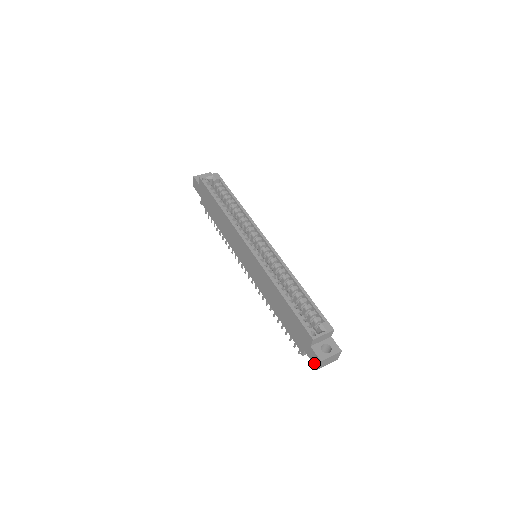
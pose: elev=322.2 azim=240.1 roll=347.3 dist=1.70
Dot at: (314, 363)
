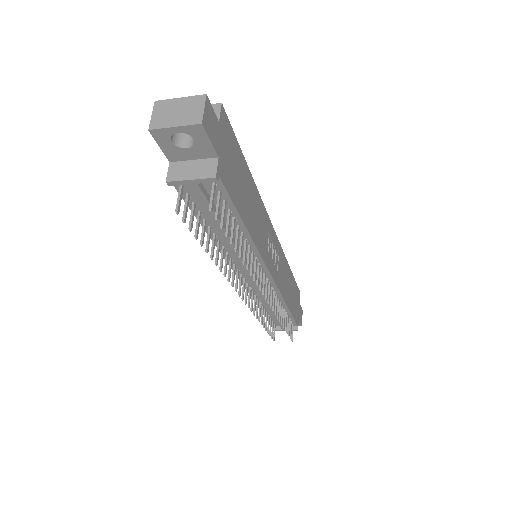
Dot at: (155, 134)
